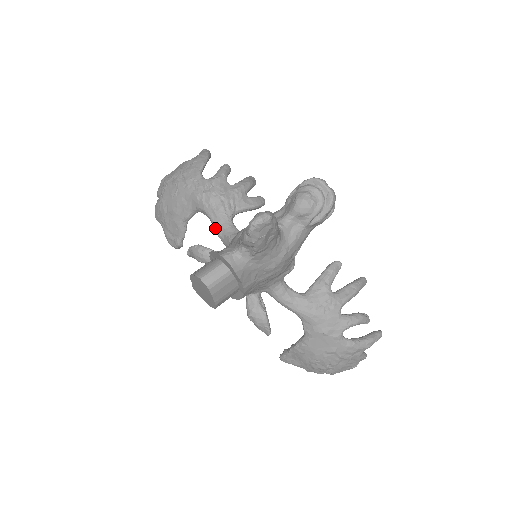
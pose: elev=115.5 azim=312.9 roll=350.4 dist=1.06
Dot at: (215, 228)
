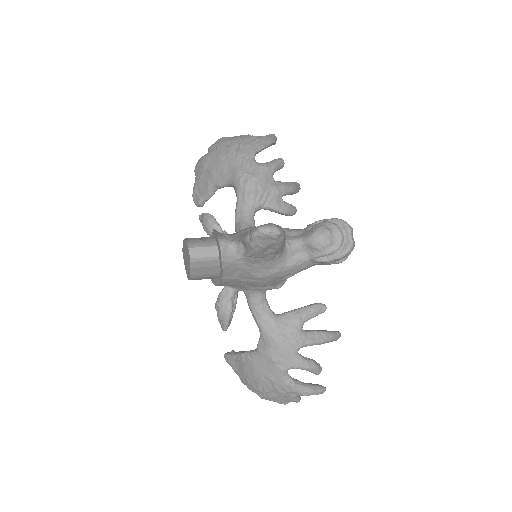
Dot at: (236, 210)
